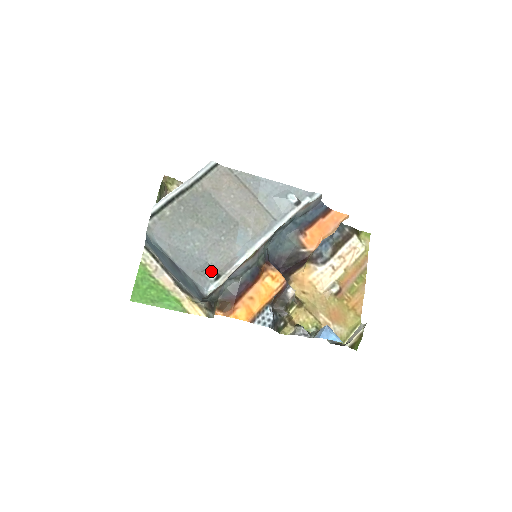
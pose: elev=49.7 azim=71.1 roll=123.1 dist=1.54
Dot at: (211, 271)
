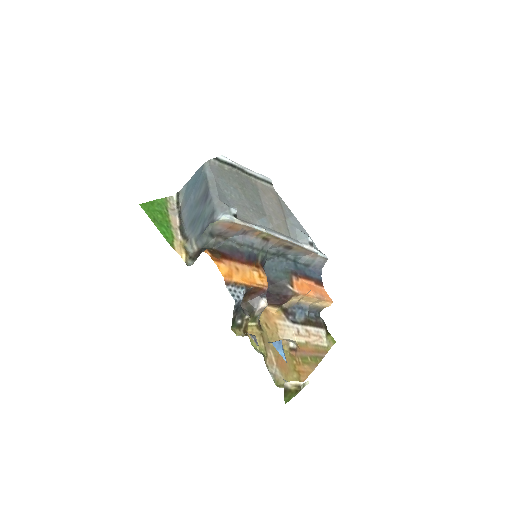
Dot at: (235, 208)
